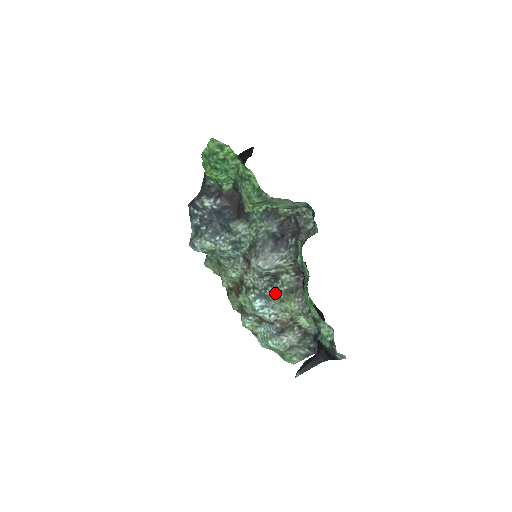
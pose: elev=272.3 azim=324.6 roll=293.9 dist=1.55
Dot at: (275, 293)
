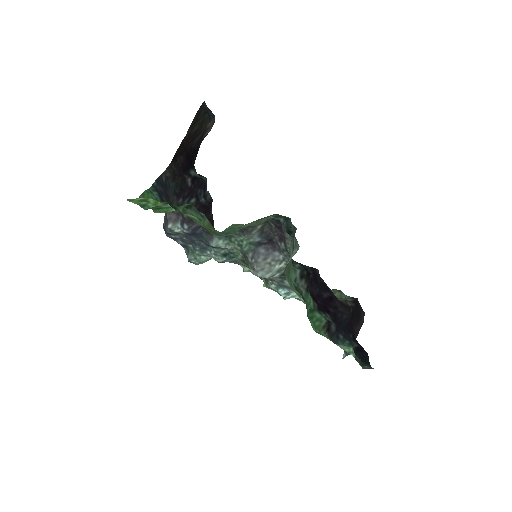
Dot at: occluded
